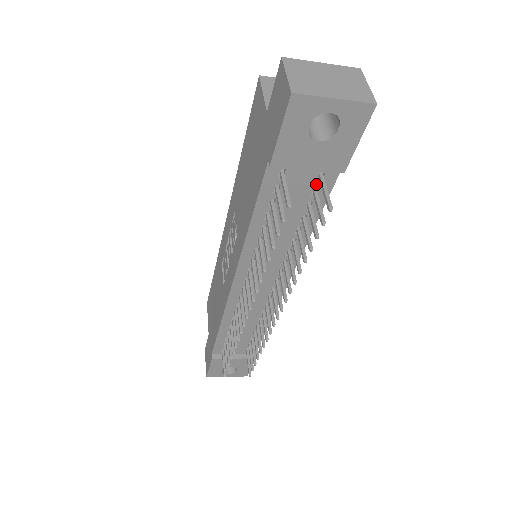
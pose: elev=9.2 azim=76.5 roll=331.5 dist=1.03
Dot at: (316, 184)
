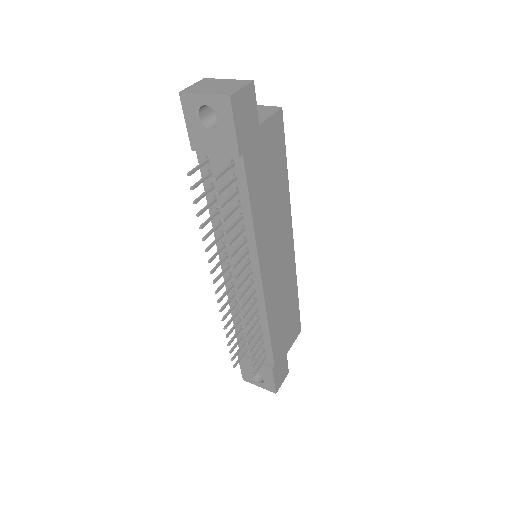
Dot at: (233, 170)
